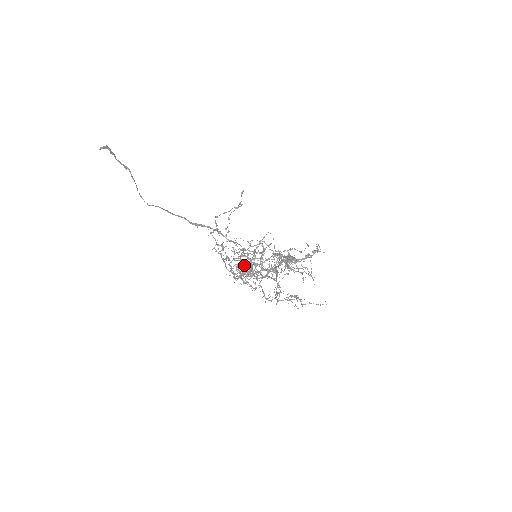
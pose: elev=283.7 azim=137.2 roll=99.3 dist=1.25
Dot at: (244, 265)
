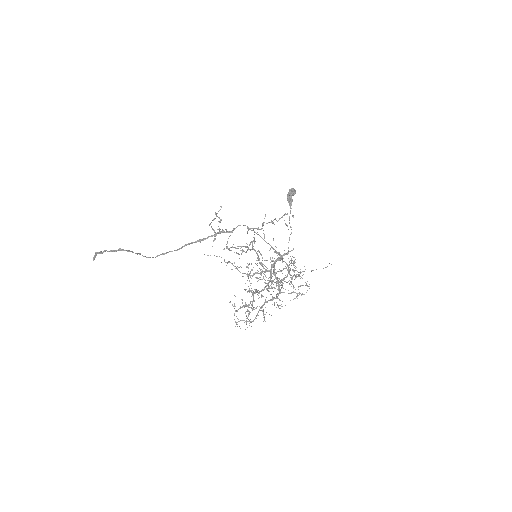
Dot at: (250, 273)
